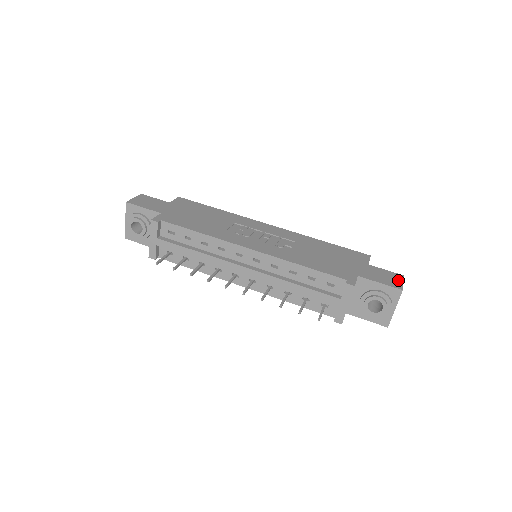
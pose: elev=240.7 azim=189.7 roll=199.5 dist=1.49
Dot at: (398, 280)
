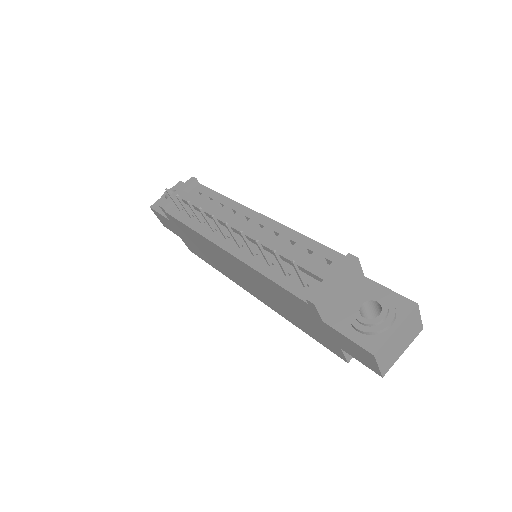
Dot at: occluded
